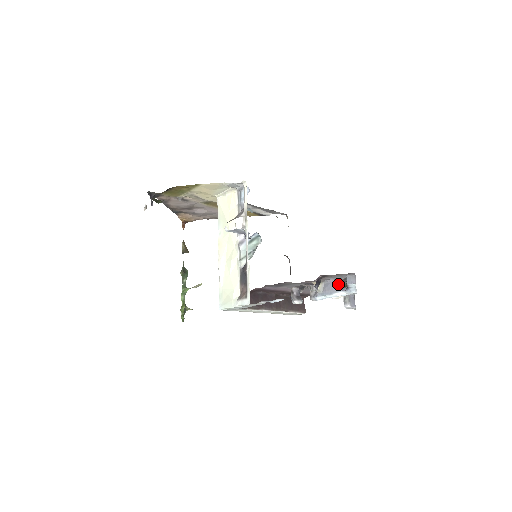
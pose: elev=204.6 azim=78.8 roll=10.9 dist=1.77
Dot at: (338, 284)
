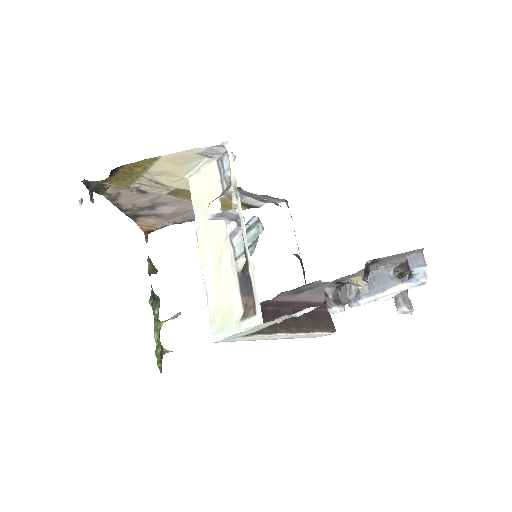
Dot at: (392, 274)
